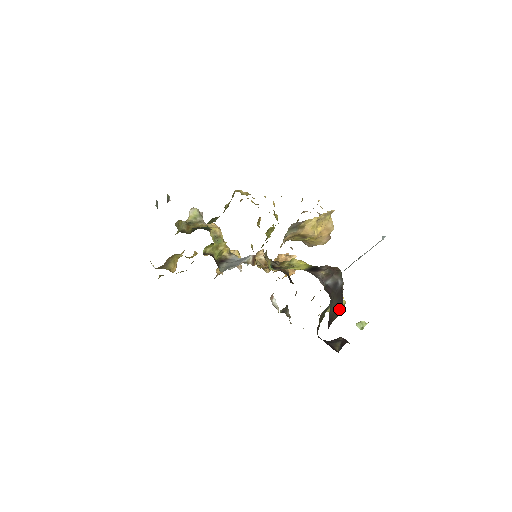
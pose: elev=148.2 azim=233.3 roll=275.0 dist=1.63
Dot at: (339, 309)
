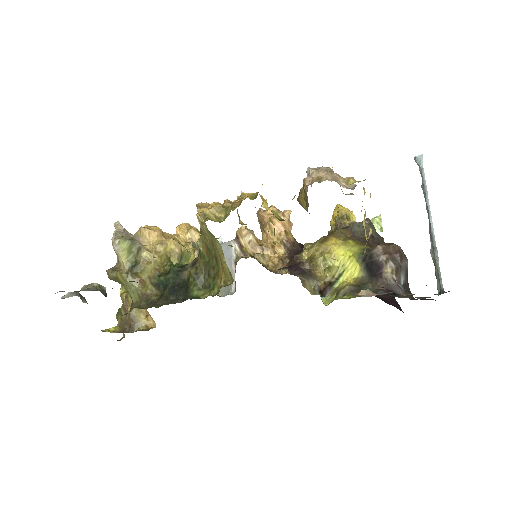
Dot at: occluded
